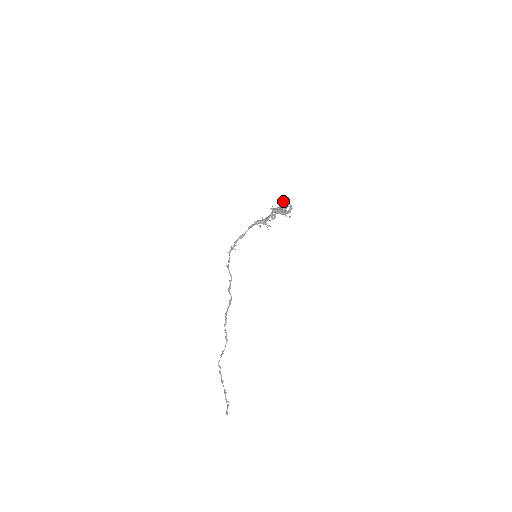
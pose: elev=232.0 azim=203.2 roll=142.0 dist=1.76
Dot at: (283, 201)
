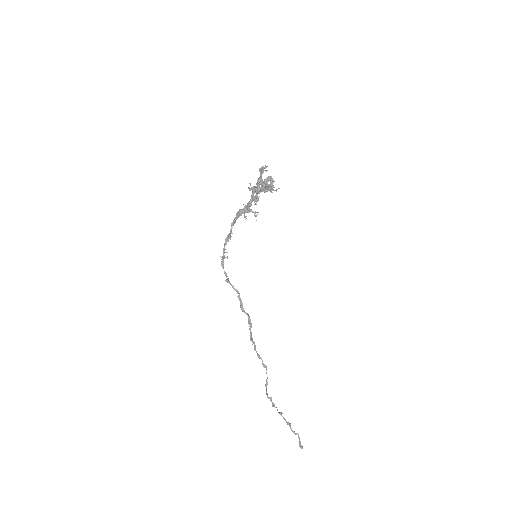
Dot at: (260, 172)
